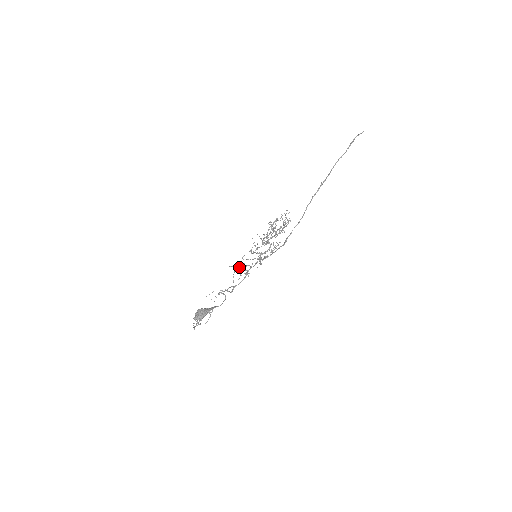
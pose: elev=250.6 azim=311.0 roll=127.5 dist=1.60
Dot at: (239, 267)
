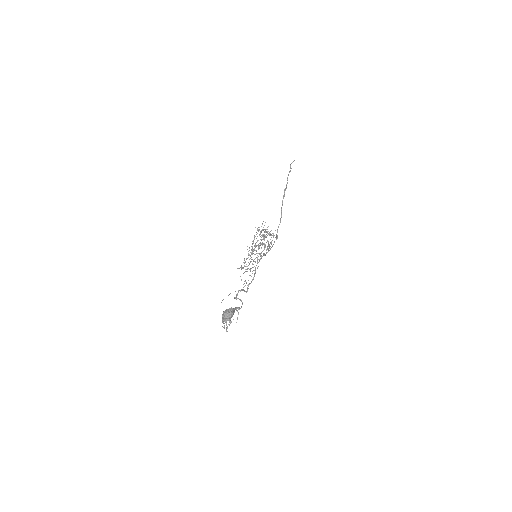
Dot at: occluded
